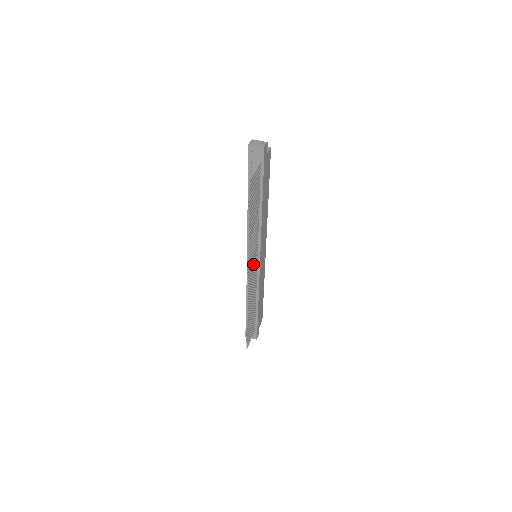
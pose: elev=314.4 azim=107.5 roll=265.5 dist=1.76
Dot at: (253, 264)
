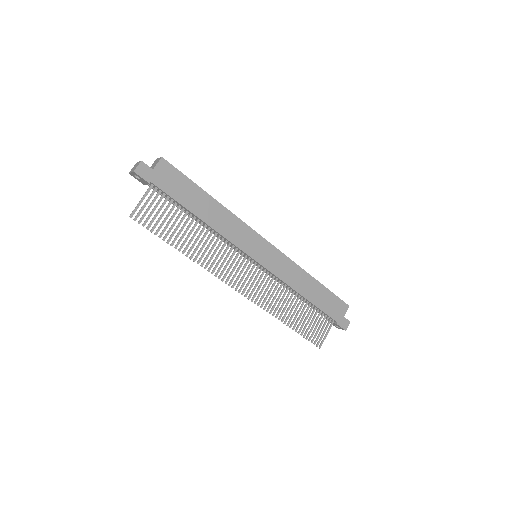
Dot at: (242, 271)
